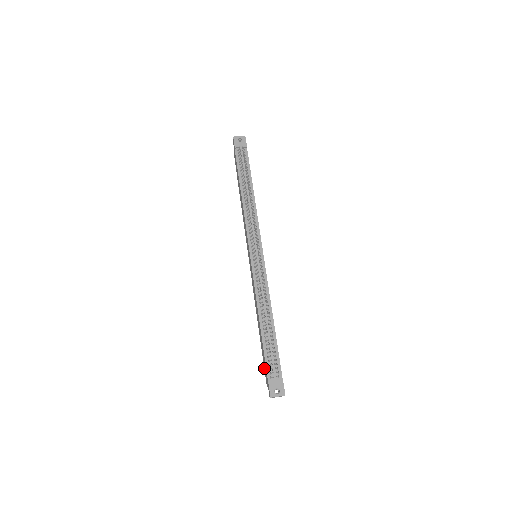
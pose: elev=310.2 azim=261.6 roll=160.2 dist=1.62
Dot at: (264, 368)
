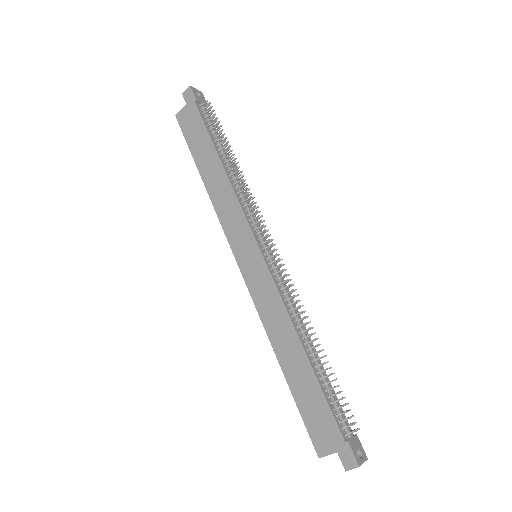
Dot at: (310, 427)
